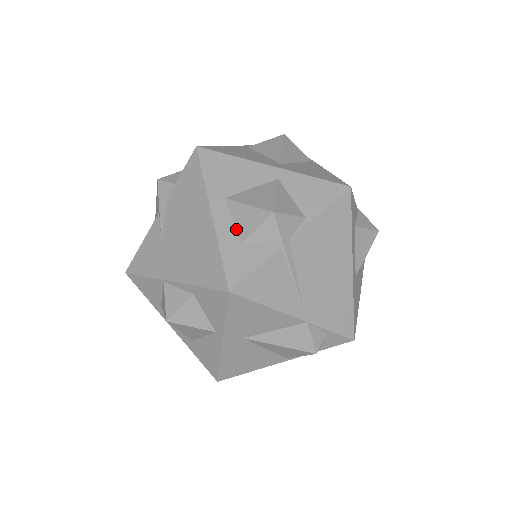
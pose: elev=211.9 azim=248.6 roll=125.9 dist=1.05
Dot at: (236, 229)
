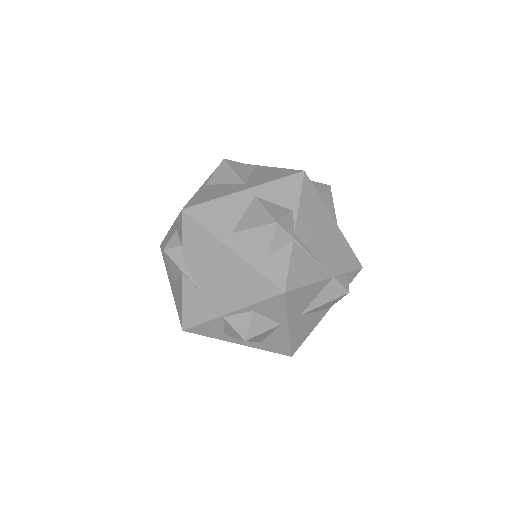
Dot at: (256, 249)
